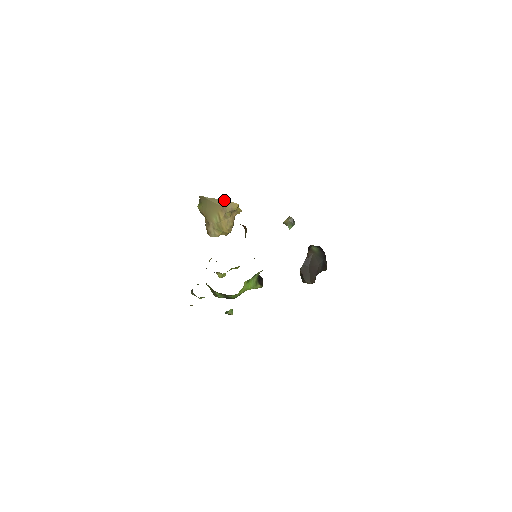
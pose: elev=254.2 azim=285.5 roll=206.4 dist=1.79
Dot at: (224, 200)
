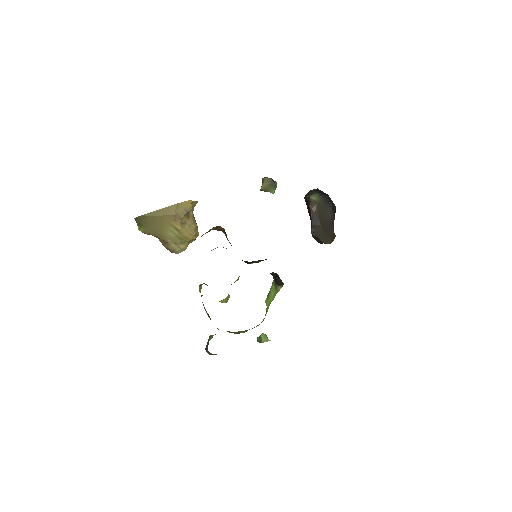
Dot at: (170, 206)
